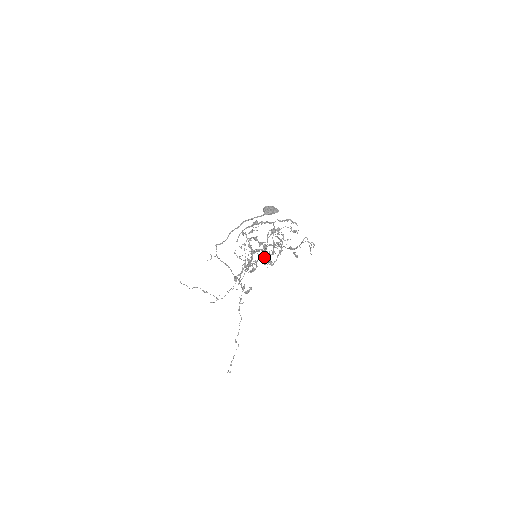
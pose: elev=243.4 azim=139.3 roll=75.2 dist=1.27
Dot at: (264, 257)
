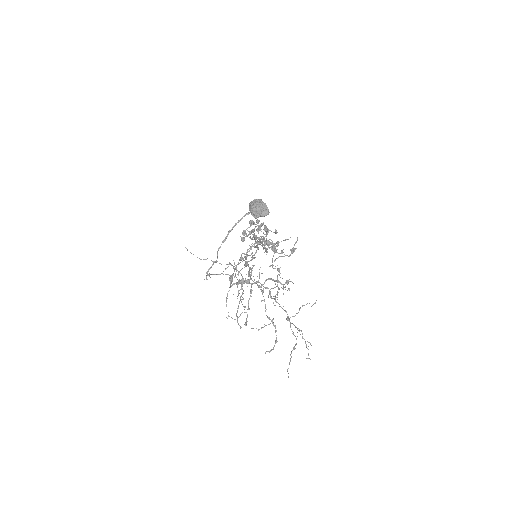
Dot at: (263, 291)
